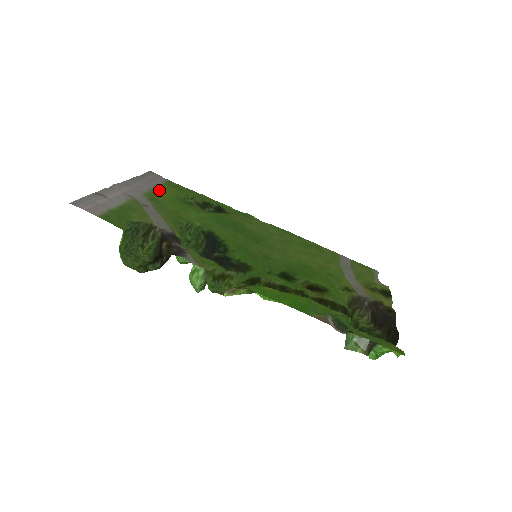
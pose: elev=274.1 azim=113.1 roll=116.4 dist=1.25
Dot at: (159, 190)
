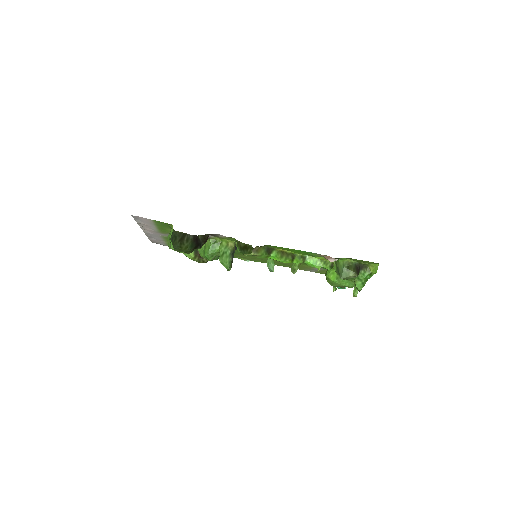
Dot at: occluded
